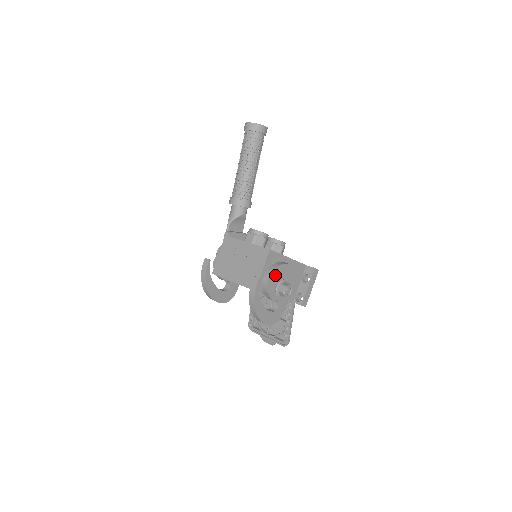
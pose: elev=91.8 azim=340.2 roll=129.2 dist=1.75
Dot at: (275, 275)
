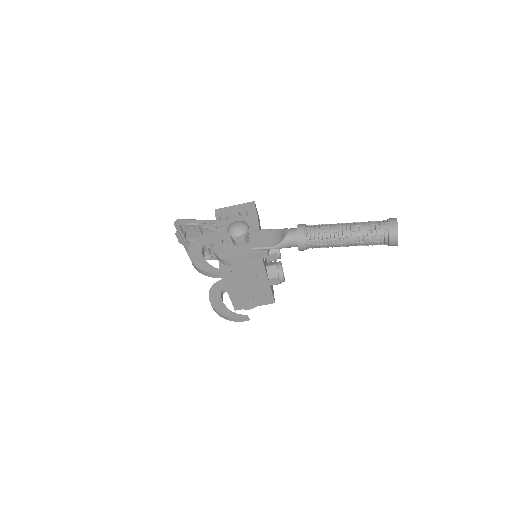
Dot at: occluded
